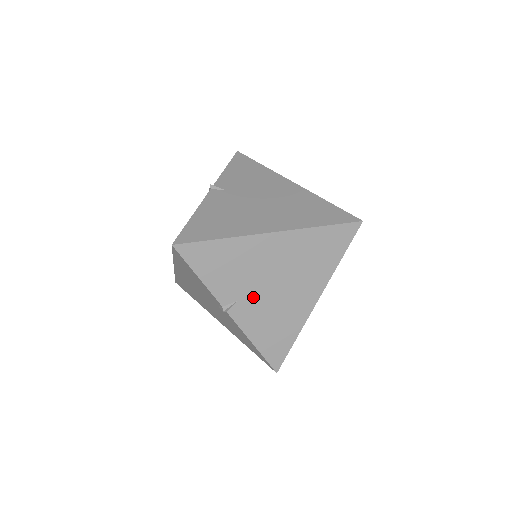
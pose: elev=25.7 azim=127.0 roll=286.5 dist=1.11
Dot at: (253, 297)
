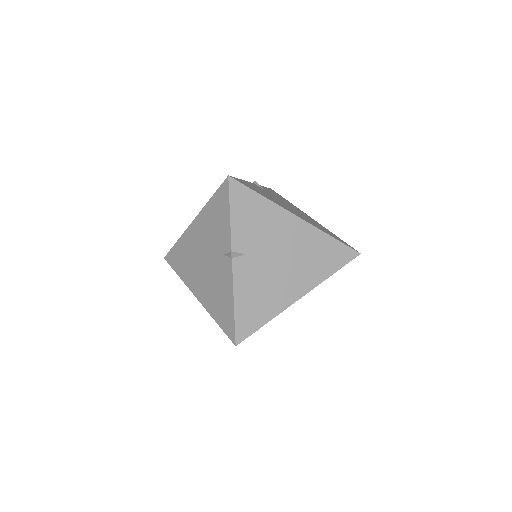
Dot at: occluded
